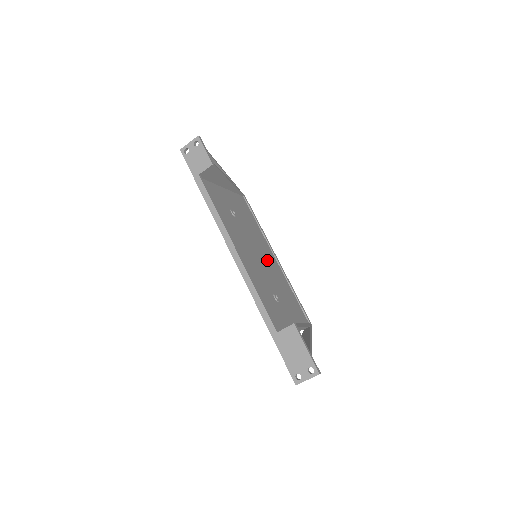
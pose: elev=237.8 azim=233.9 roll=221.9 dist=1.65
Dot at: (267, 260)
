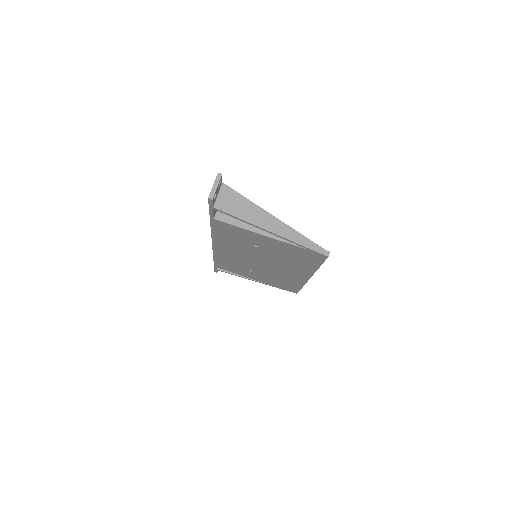
Dot at: occluded
